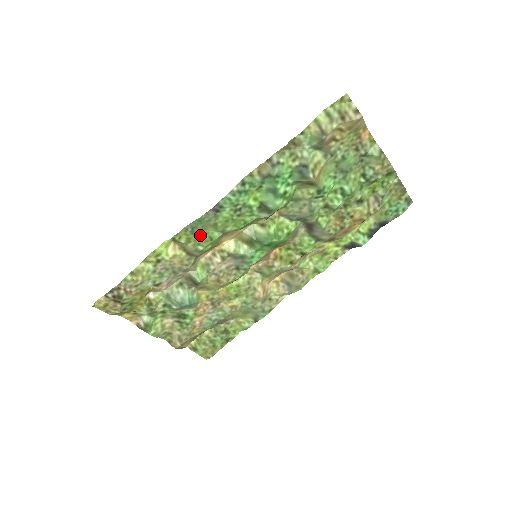
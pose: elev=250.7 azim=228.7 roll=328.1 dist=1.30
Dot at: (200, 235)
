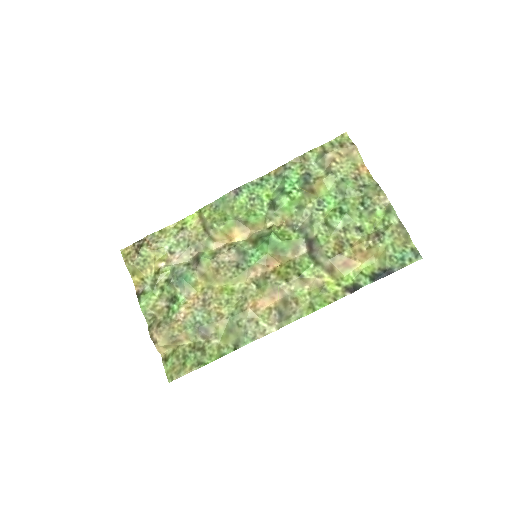
Dot at: (219, 215)
